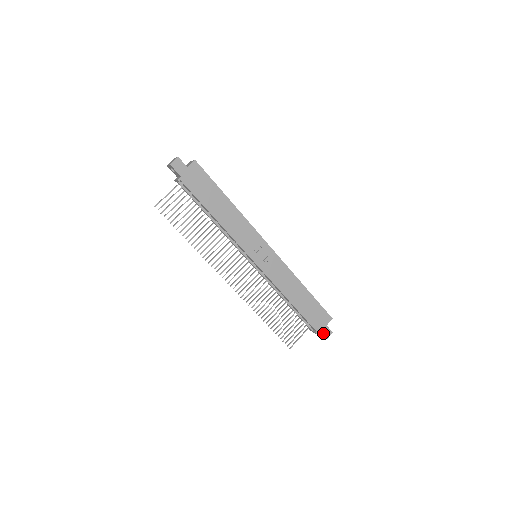
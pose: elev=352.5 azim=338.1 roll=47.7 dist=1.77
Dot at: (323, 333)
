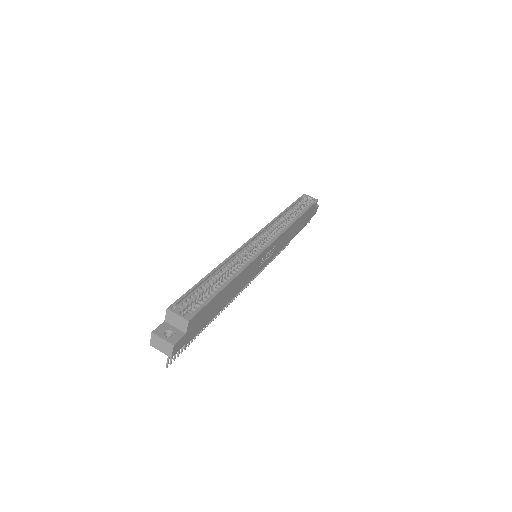
Dot at: (313, 215)
